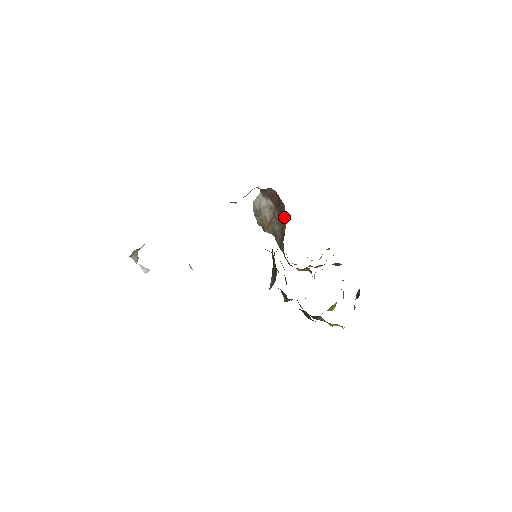
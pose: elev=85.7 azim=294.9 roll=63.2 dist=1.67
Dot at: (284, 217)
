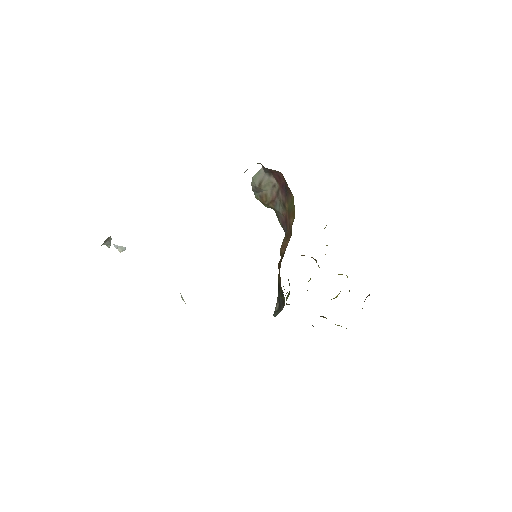
Dot at: (291, 208)
